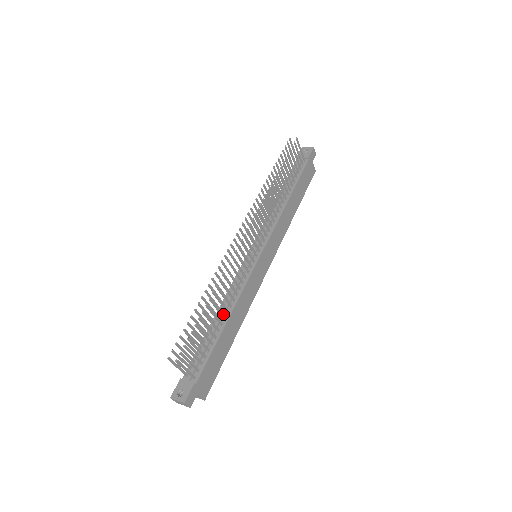
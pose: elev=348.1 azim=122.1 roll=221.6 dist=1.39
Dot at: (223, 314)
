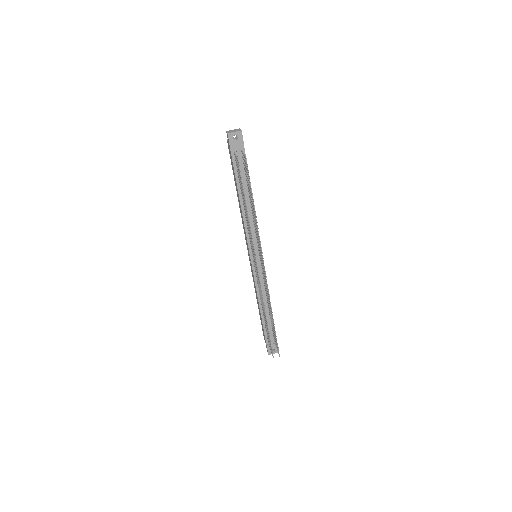
Dot at: occluded
